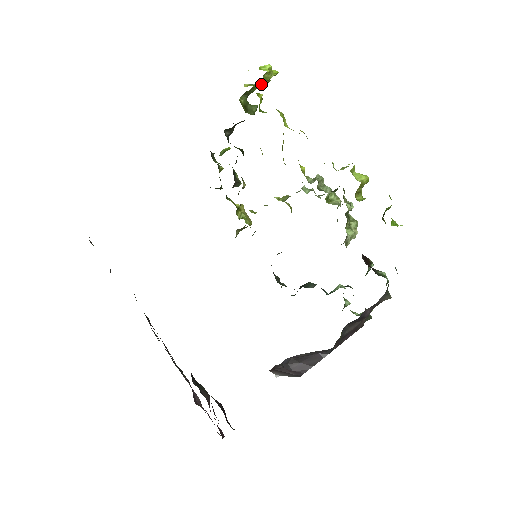
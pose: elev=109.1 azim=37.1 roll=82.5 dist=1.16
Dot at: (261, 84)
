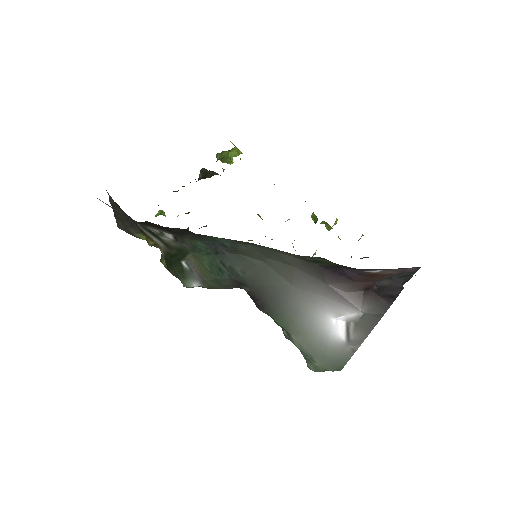
Dot at: (237, 151)
